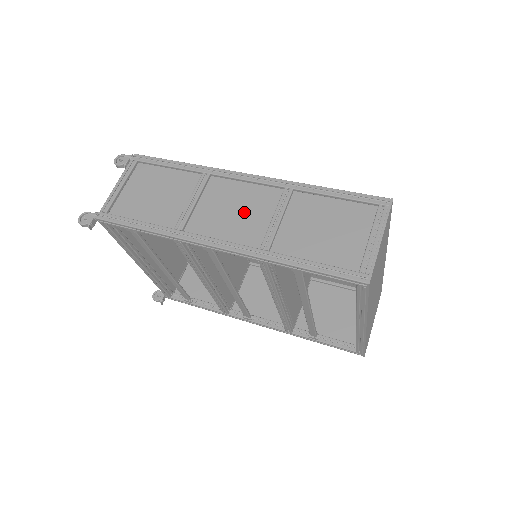
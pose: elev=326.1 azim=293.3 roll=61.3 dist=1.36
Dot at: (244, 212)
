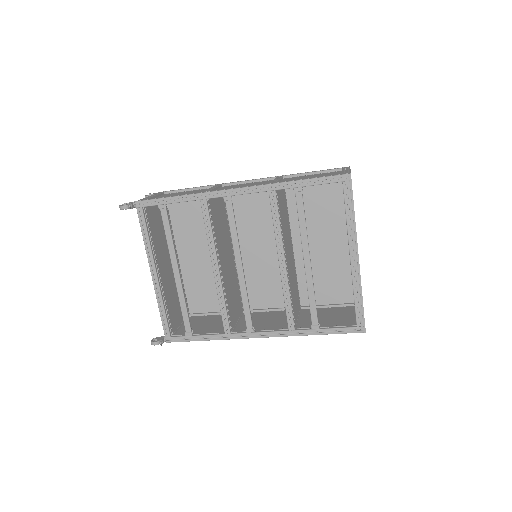
Dot at: (251, 185)
